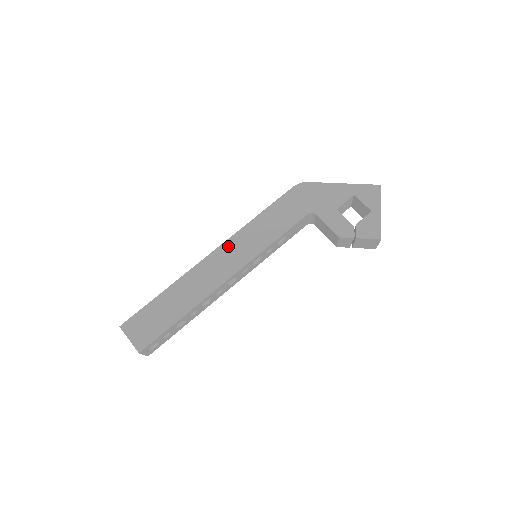
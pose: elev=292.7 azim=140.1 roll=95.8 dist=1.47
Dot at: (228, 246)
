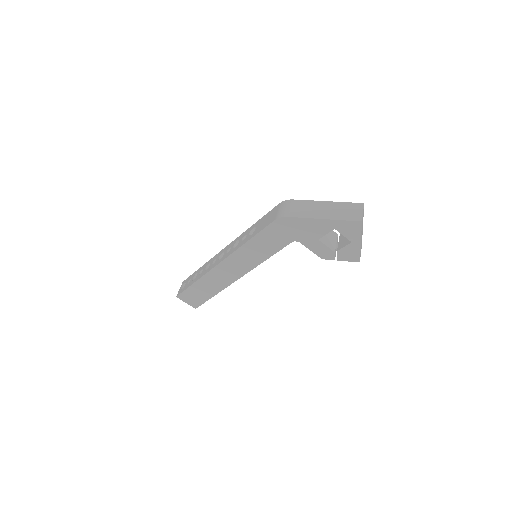
Dot at: (231, 260)
